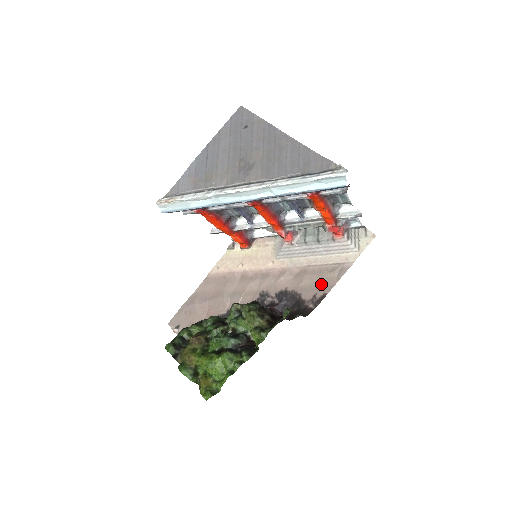
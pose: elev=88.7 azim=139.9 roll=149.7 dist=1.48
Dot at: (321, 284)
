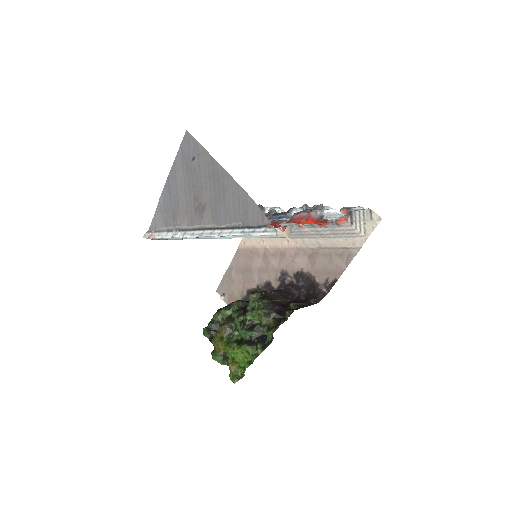
Dot at: (332, 268)
